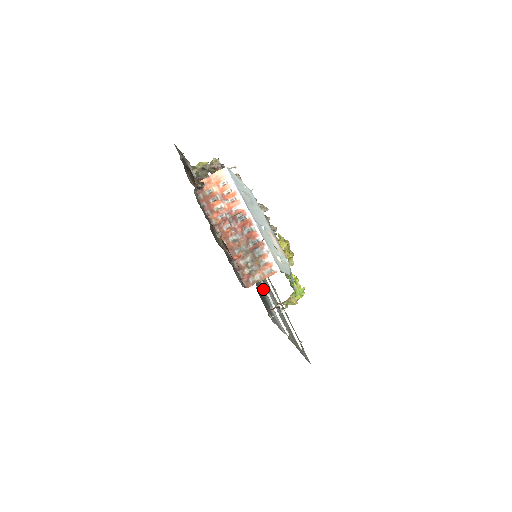
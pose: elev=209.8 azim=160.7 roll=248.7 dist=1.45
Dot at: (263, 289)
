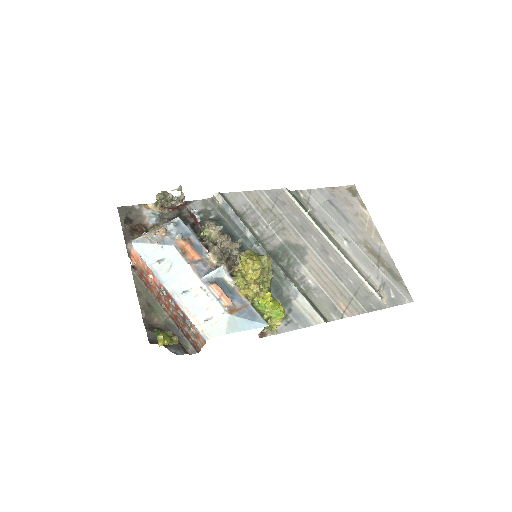
Dot at: (284, 280)
